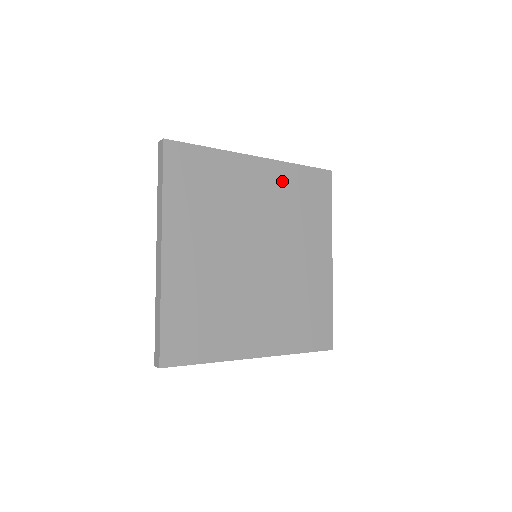
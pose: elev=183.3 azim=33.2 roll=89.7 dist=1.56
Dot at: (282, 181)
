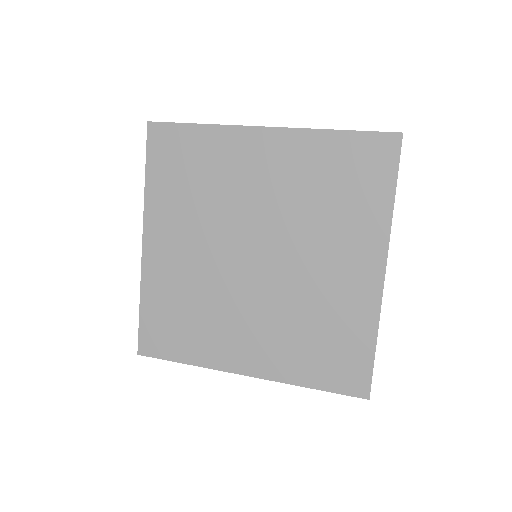
Dot at: (302, 157)
